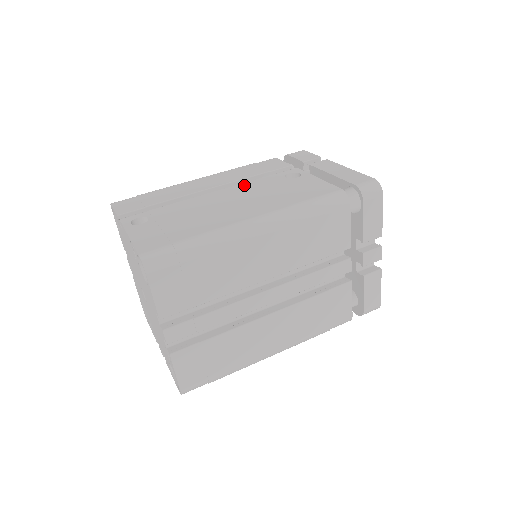
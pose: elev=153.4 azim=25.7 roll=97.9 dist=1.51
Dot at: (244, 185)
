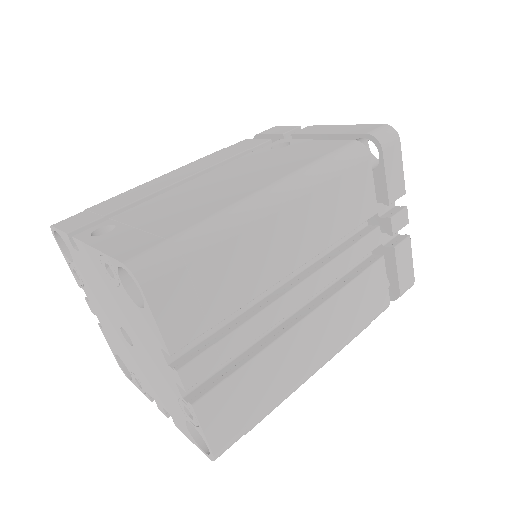
Dot at: (226, 166)
